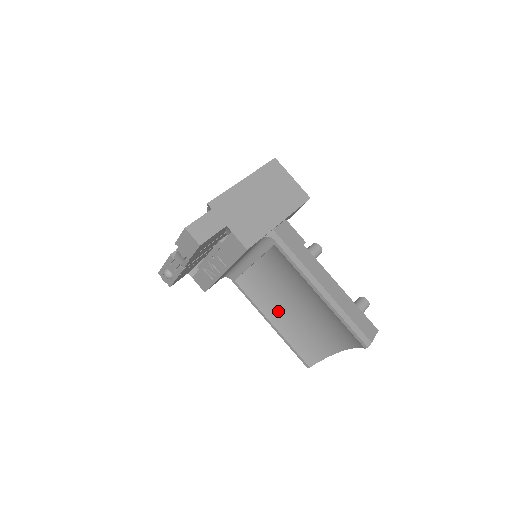
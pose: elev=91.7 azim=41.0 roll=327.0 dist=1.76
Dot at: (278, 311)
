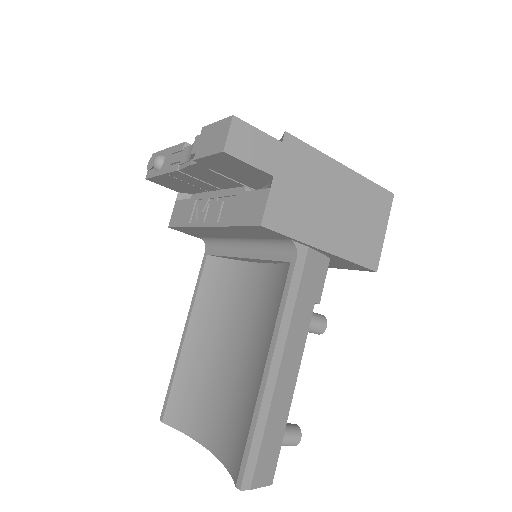
Dot at: (206, 332)
